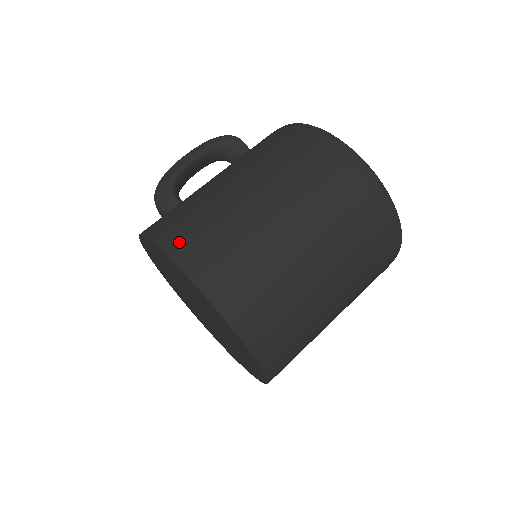
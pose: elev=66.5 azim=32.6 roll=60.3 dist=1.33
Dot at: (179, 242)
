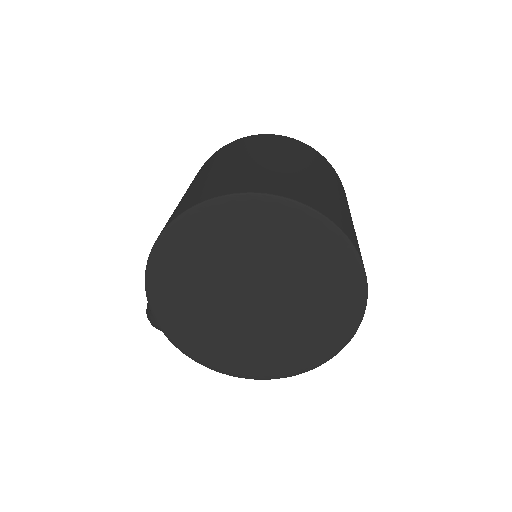
Dot at: occluded
